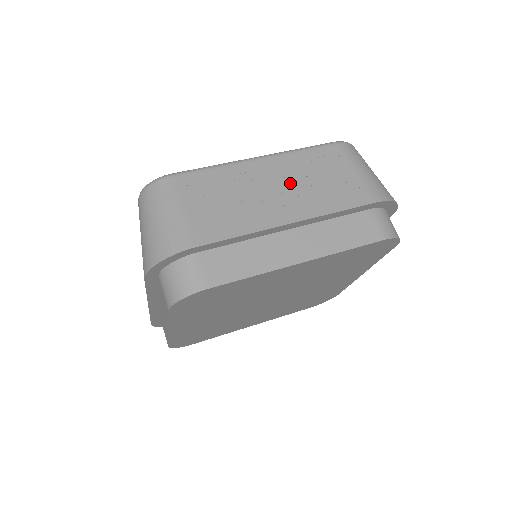
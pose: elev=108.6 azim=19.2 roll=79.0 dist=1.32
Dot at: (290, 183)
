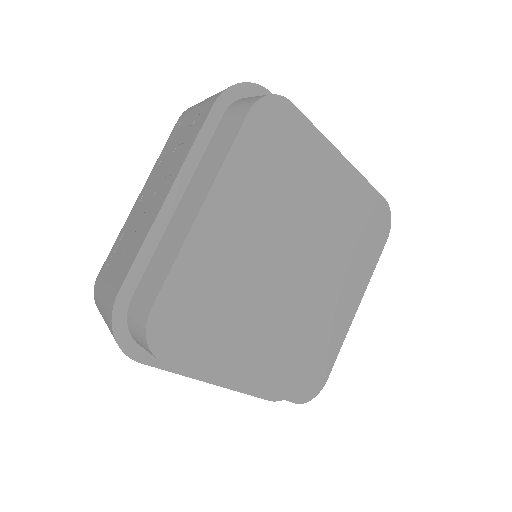
Dot at: occluded
